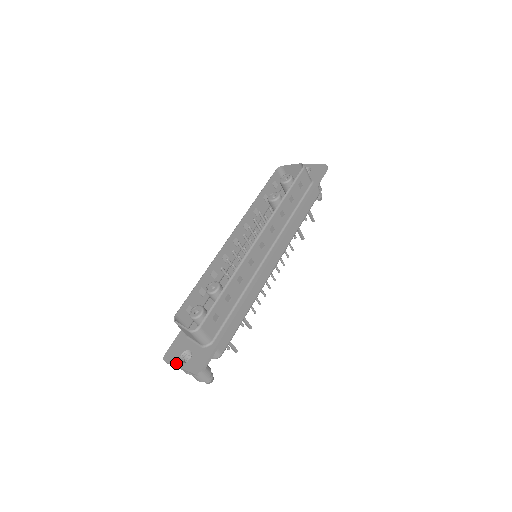
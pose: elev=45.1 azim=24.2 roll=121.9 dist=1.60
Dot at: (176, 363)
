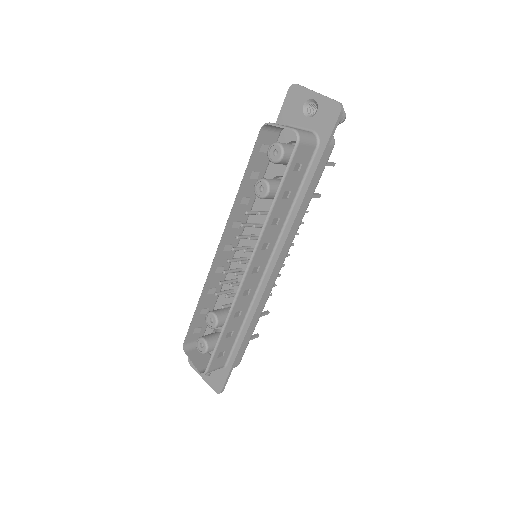
Dot at: (199, 373)
